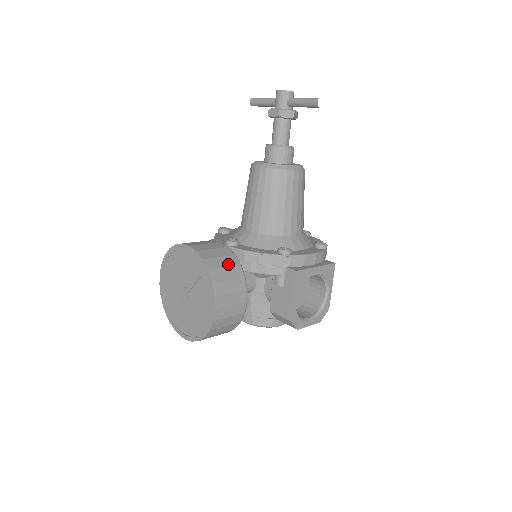
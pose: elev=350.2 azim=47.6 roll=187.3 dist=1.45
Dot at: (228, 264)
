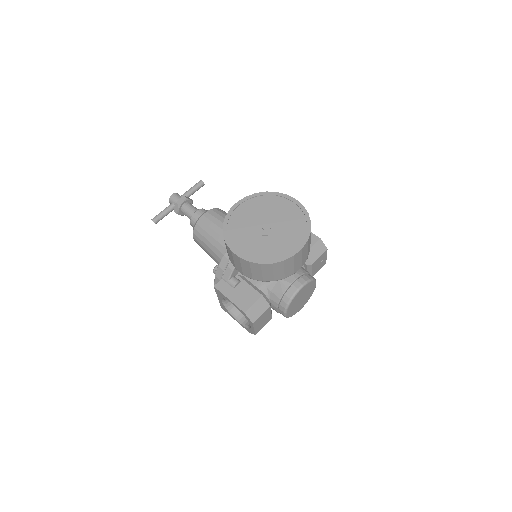
Dot at: occluded
